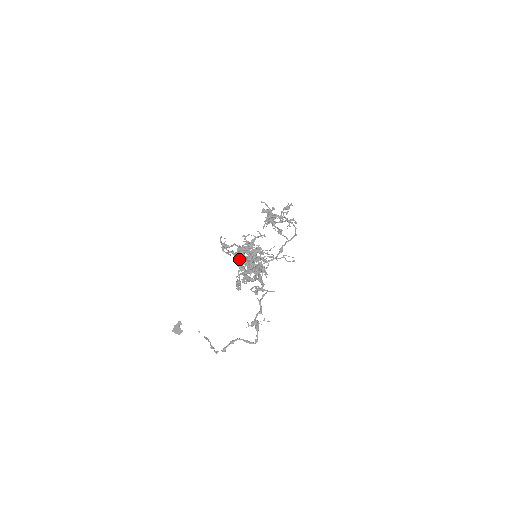
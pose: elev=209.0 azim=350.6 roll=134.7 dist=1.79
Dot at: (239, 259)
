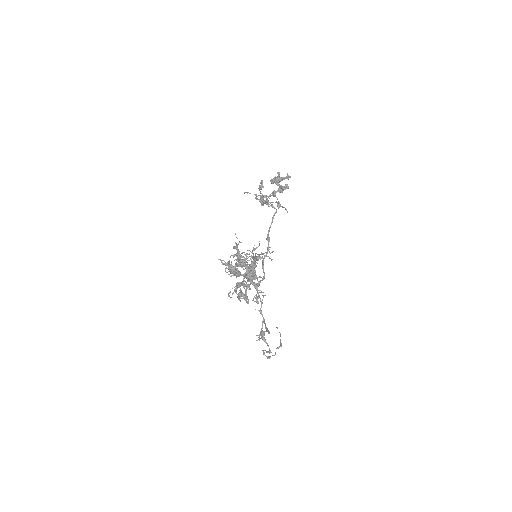
Dot at: (243, 269)
